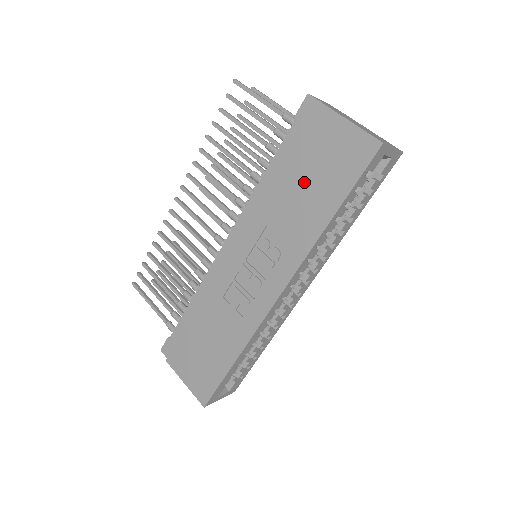
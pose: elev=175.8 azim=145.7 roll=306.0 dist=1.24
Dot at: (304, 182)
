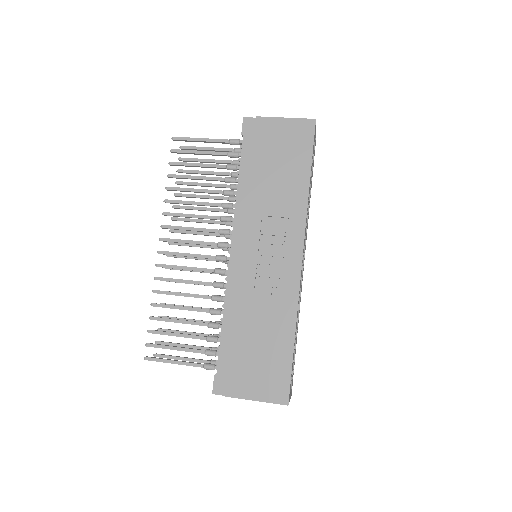
Dot at: (275, 170)
